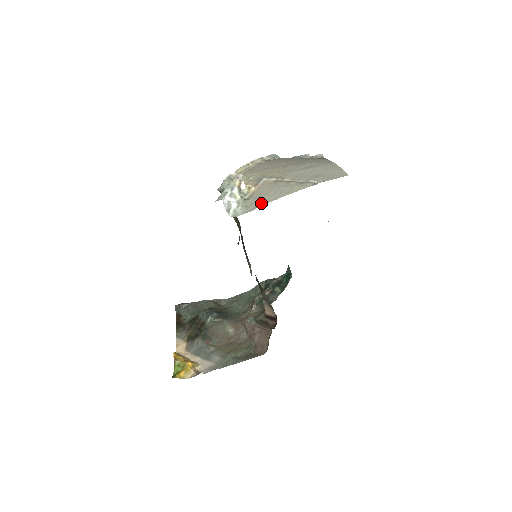
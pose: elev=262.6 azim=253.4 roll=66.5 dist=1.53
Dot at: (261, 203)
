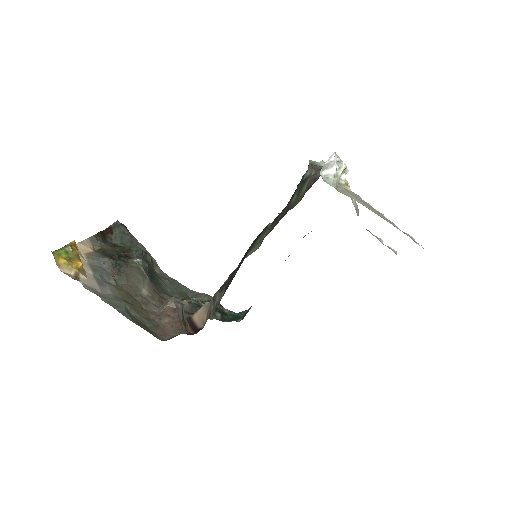
Dot at: (354, 199)
